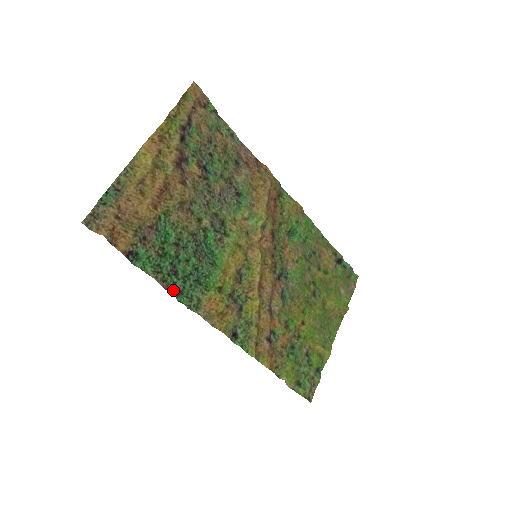
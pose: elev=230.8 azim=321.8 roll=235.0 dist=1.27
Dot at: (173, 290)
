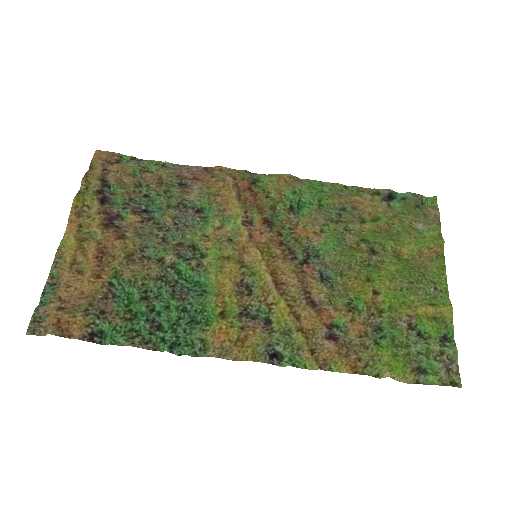
Dot at: (162, 346)
